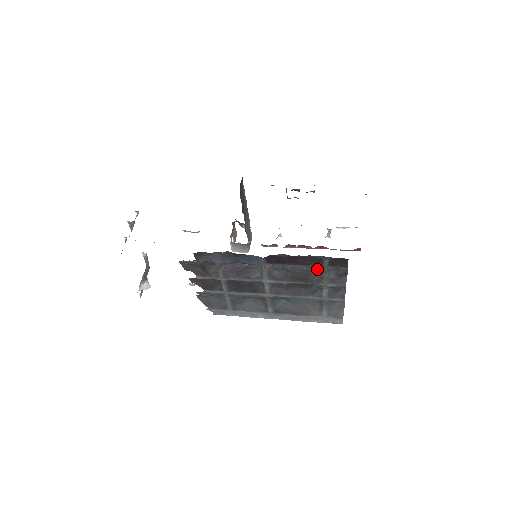
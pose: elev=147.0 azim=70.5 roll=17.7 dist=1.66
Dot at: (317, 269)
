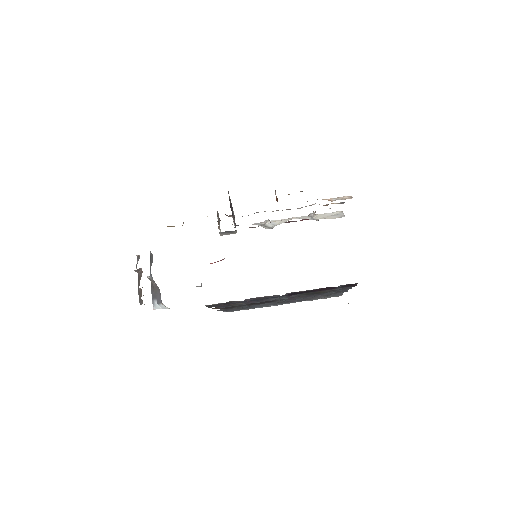
Dot at: occluded
